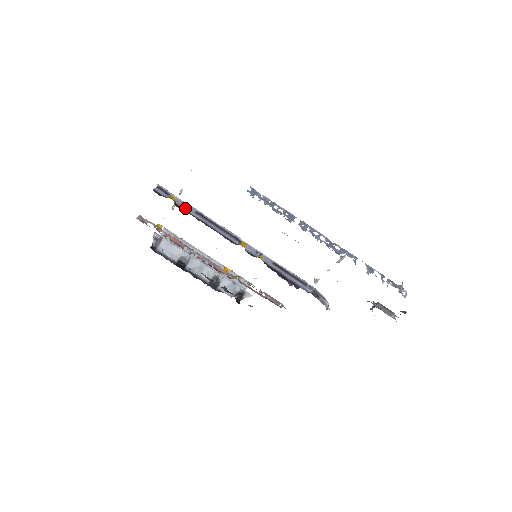
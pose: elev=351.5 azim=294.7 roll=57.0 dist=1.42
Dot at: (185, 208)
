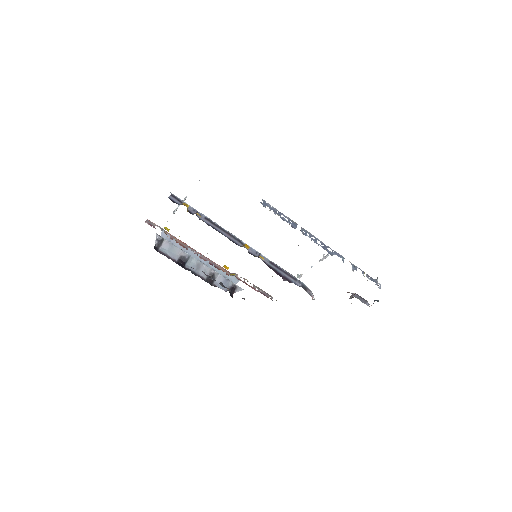
Dot at: (196, 214)
